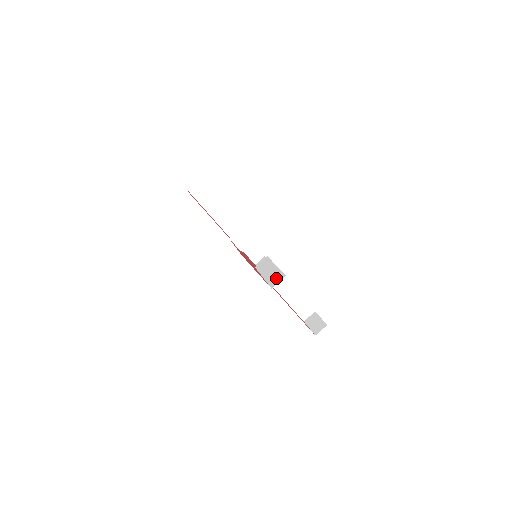
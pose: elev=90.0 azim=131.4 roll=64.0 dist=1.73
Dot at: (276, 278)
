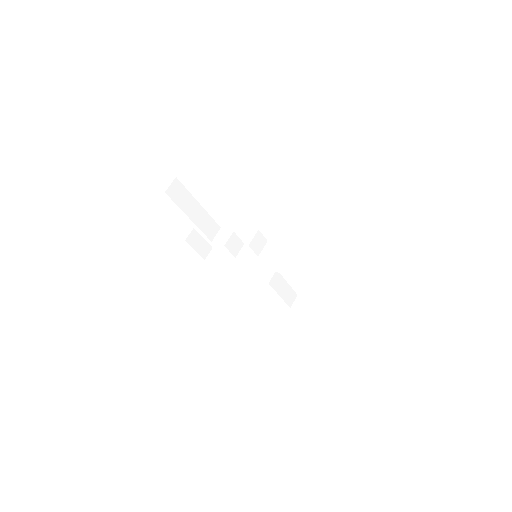
Dot at: occluded
